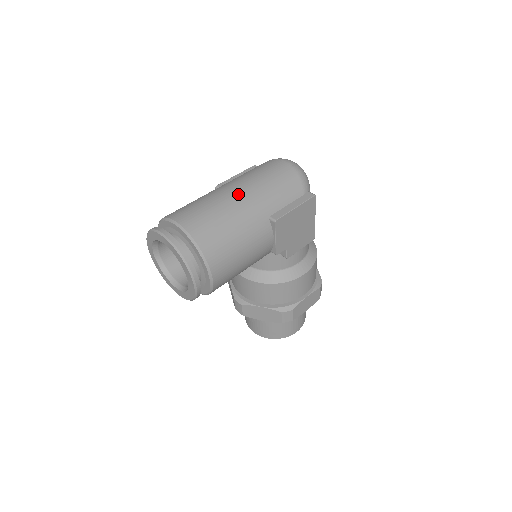
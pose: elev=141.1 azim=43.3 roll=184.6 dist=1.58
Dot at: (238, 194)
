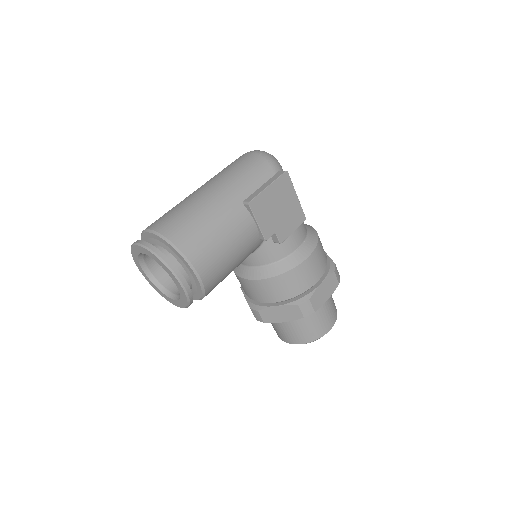
Dot at: (207, 190)
